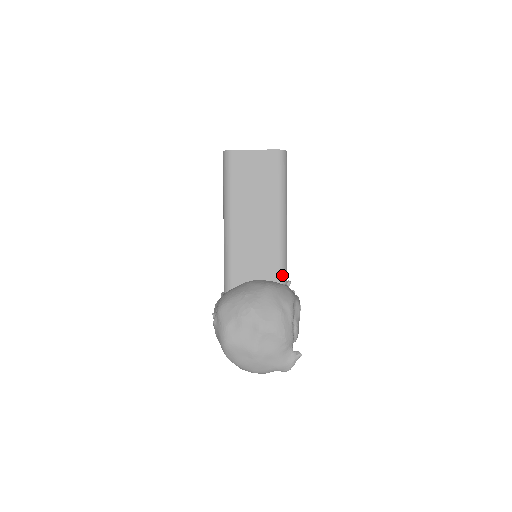
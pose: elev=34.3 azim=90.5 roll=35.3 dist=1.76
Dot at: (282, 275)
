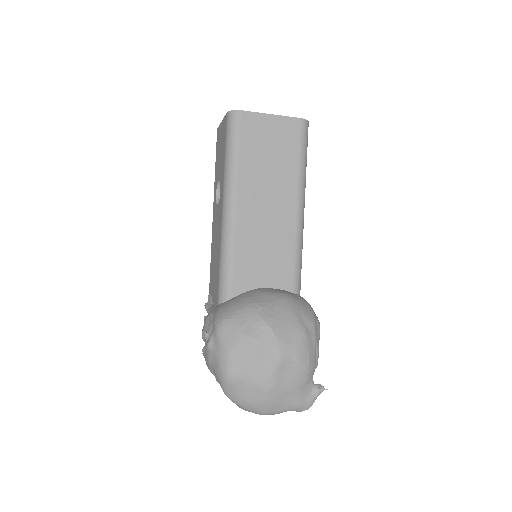
Dot at: (297, 282)
